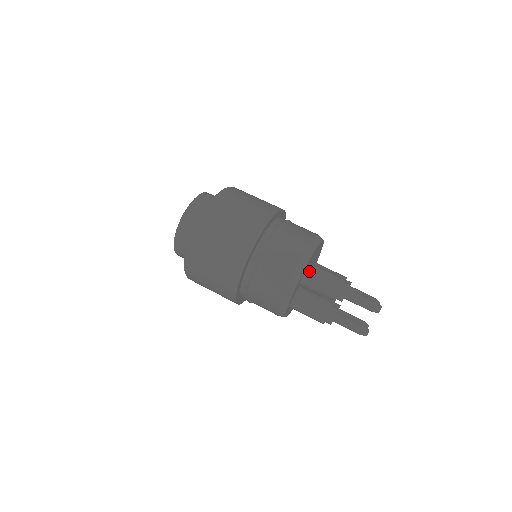
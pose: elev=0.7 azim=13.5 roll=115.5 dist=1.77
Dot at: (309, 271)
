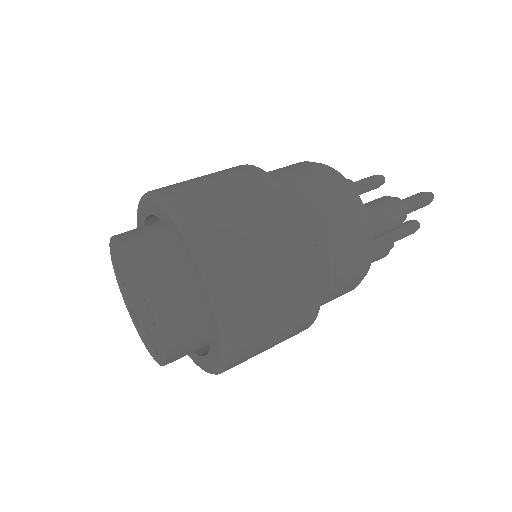
Dot at: occluded
